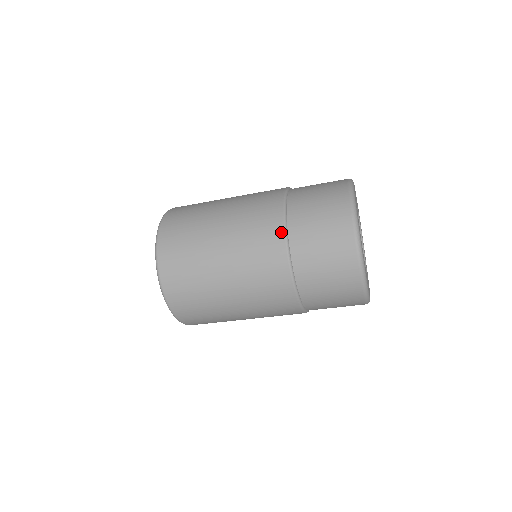
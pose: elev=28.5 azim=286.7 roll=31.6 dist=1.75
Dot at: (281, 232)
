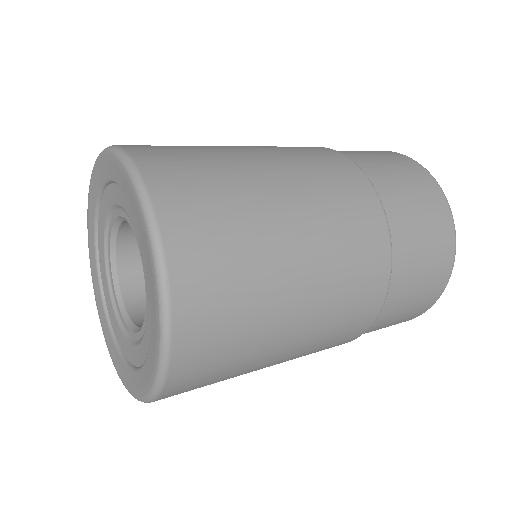
Dot at: (377, 310)
